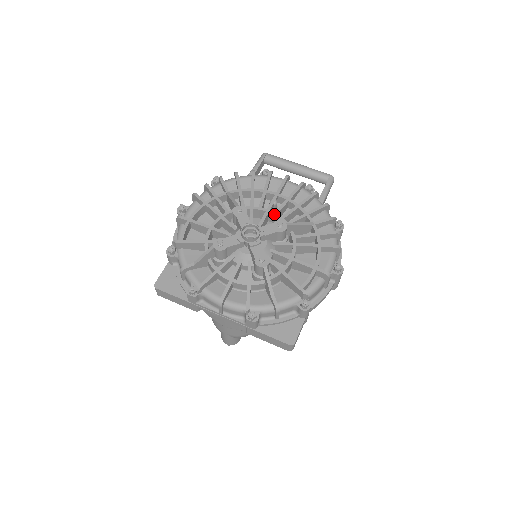
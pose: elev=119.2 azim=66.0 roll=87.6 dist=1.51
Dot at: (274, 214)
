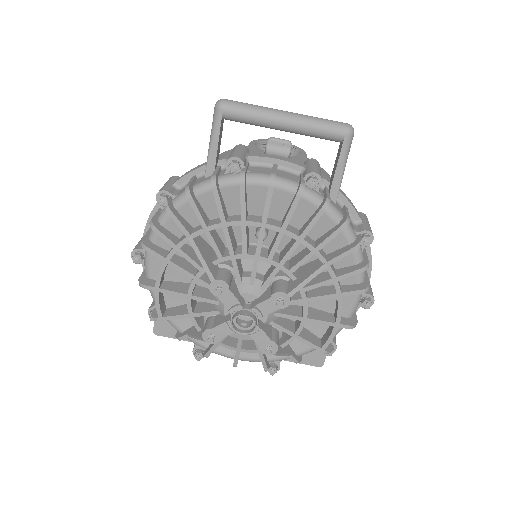
Dot at: (267, 262)
